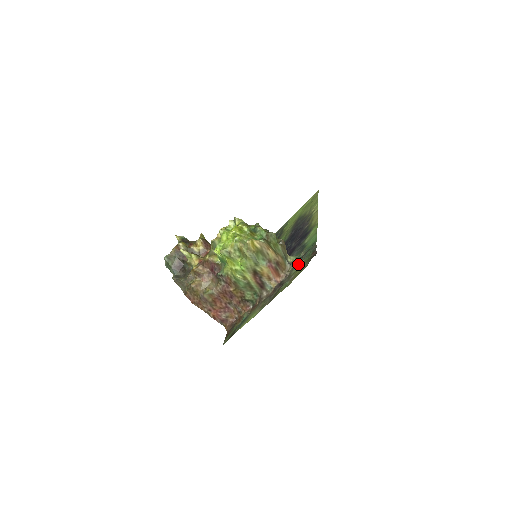
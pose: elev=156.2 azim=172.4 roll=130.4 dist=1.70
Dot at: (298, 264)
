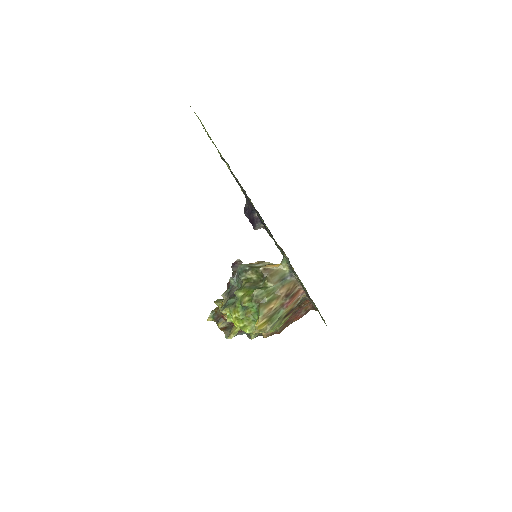
Dot at: (298, 278)
